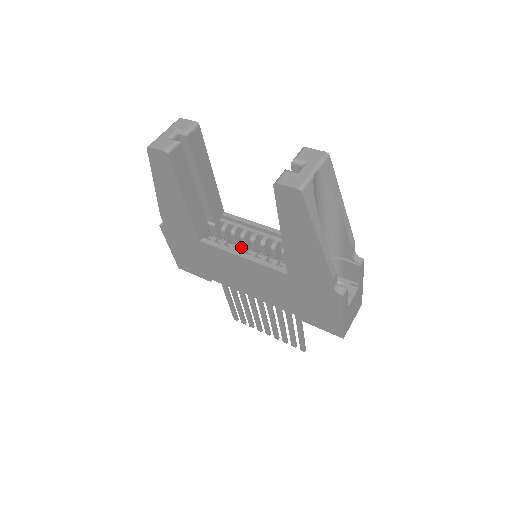
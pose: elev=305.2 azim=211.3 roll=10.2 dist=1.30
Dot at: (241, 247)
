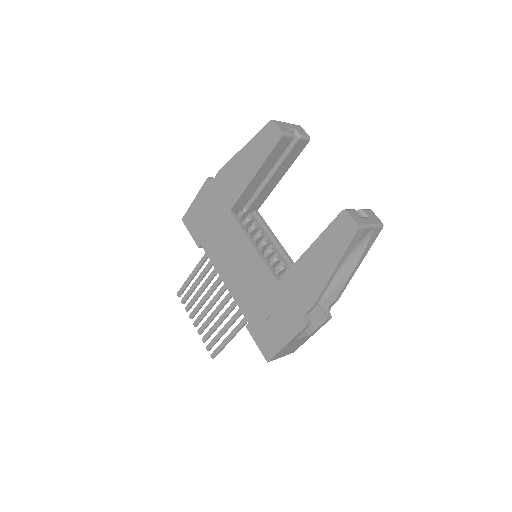
Dot at: occluded
